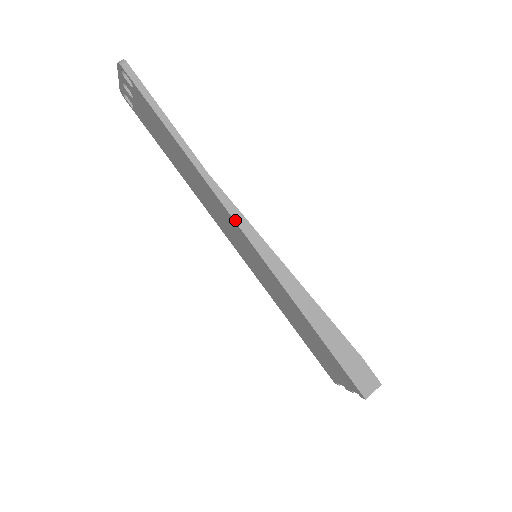
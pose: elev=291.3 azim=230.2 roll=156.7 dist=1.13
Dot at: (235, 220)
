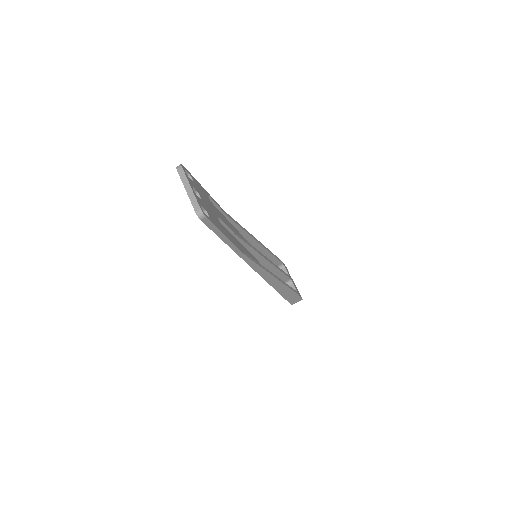
Dot at: (254, 269)
